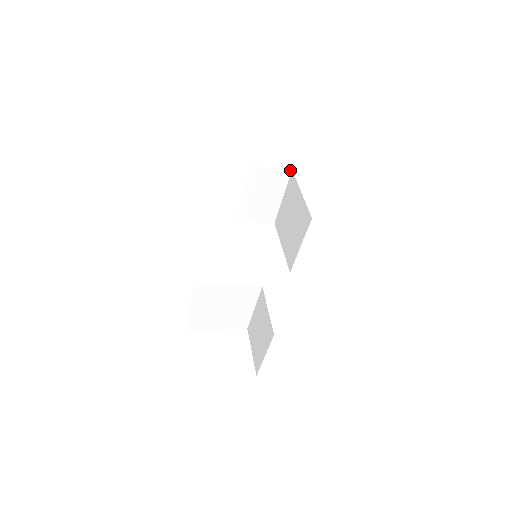
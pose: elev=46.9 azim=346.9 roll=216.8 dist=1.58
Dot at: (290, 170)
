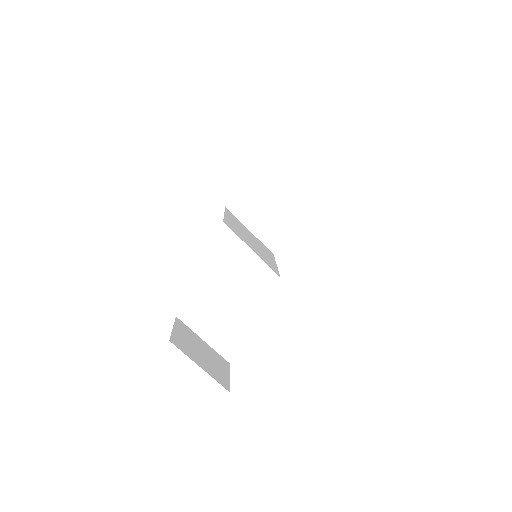
Dot at: (256, 177)
